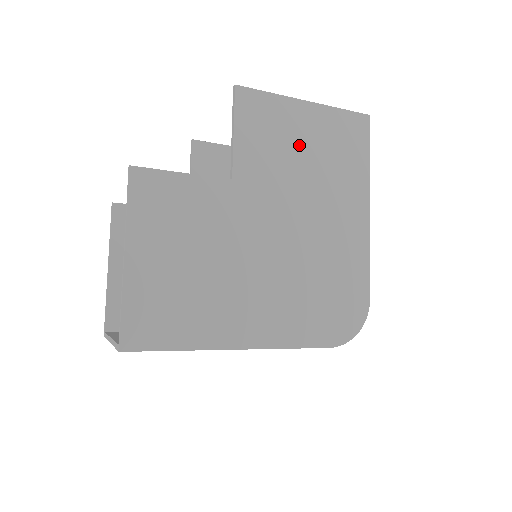
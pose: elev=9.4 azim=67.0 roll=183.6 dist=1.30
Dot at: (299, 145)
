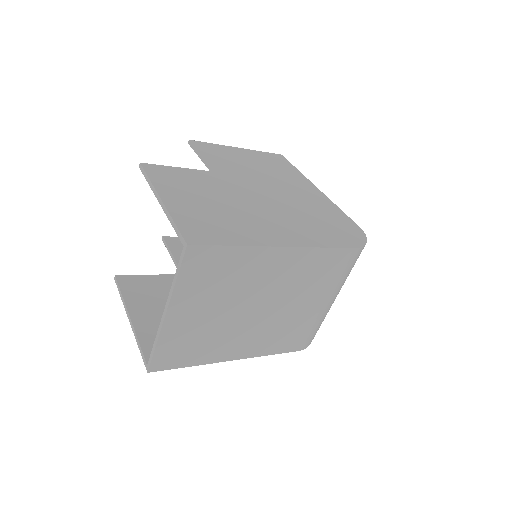
Dot at: (248, 162)
